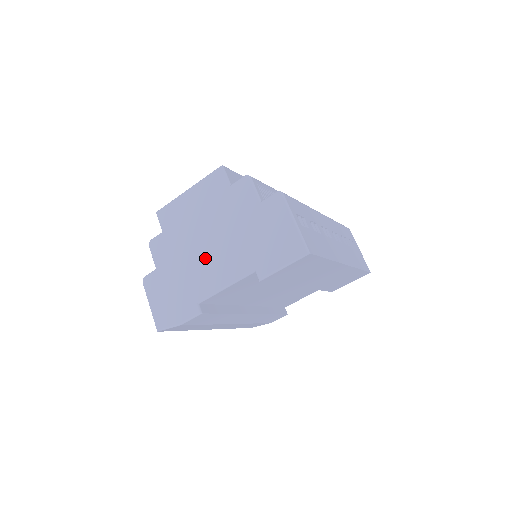
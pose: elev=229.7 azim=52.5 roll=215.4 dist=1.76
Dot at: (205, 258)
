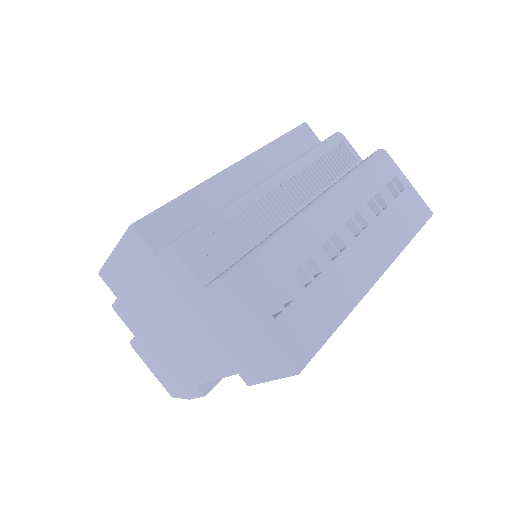
Dot at: (176, 342)
